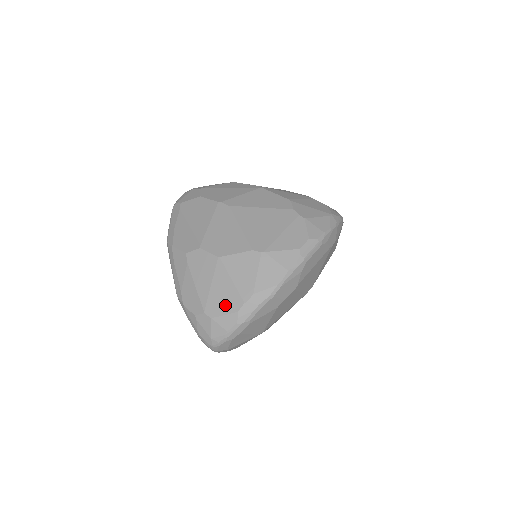
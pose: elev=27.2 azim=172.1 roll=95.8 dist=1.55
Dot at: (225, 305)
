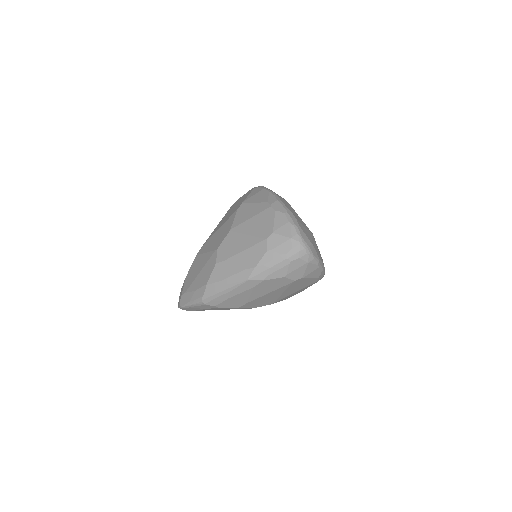
Dot at: (267, 221)
